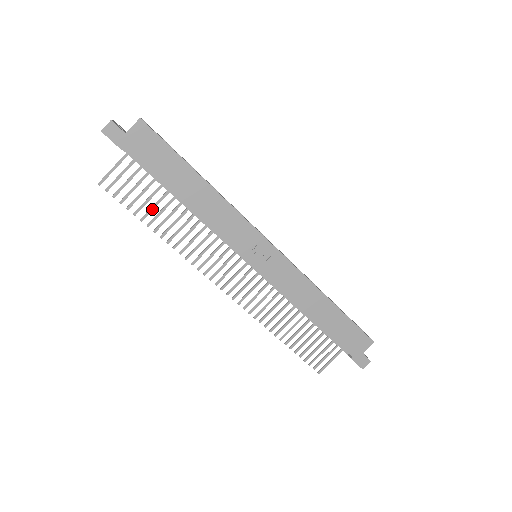
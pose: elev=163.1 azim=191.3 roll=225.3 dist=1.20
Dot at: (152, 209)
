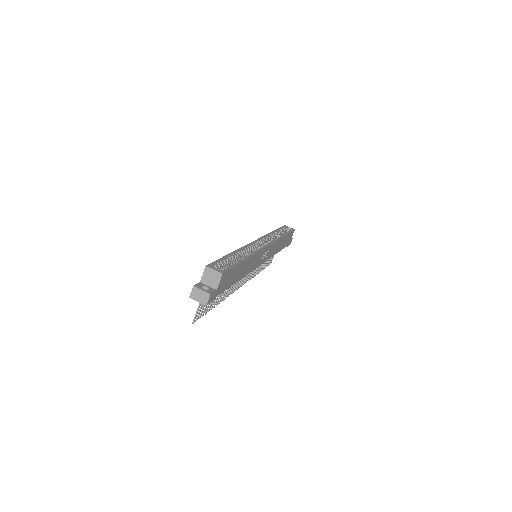
Dot at: (216, 298)
